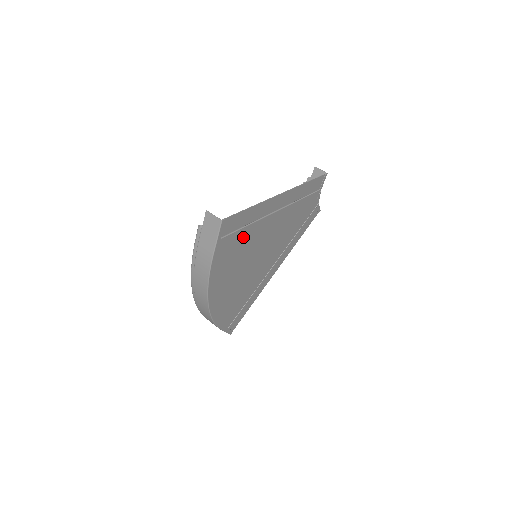
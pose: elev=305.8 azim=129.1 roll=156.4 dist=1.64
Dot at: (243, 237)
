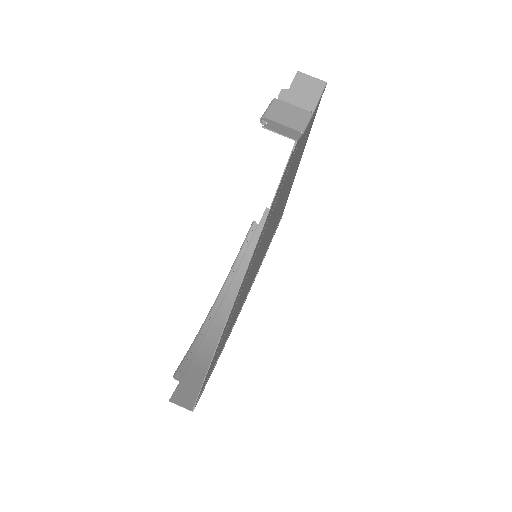
Dot at: (225, 334)
